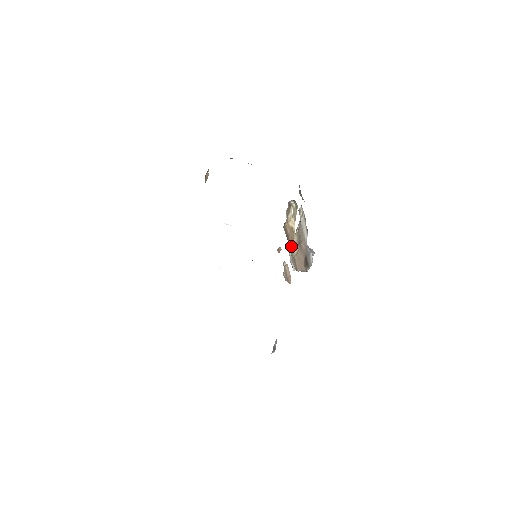
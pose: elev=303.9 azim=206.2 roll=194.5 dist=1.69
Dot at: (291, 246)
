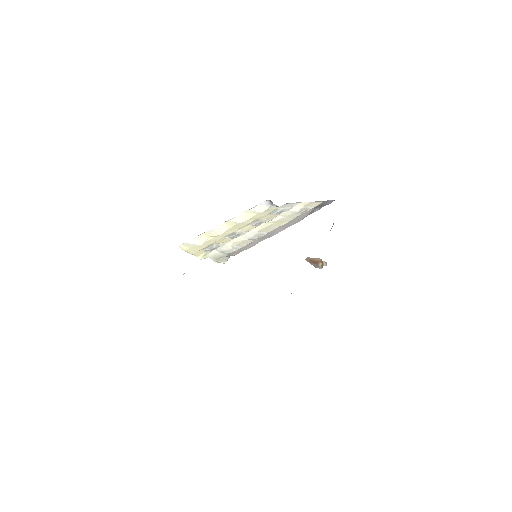
Dot at: occluded
